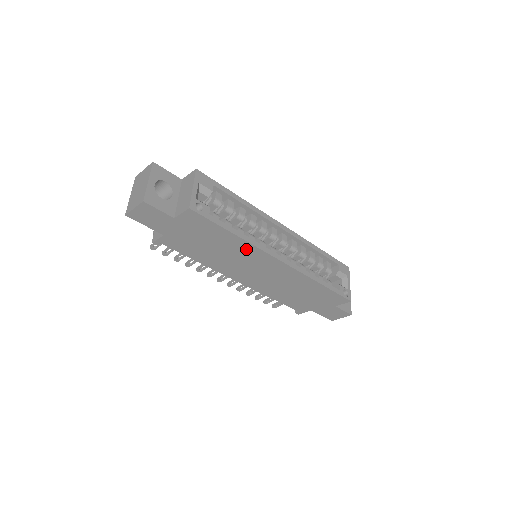
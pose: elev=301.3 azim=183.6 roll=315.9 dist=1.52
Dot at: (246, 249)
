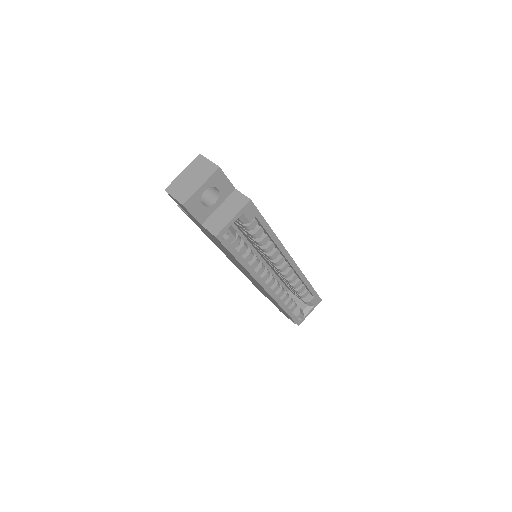
Dot at: (244, 269)
